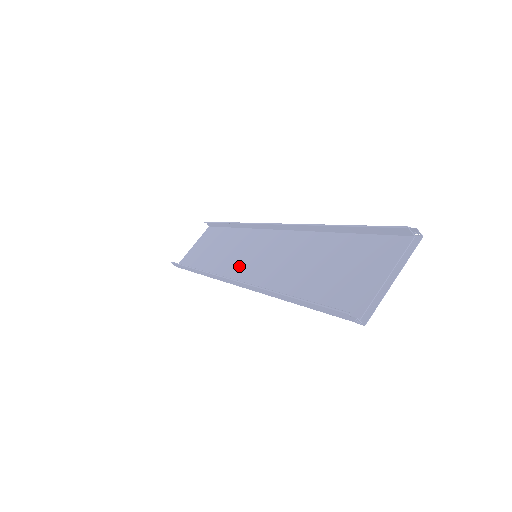
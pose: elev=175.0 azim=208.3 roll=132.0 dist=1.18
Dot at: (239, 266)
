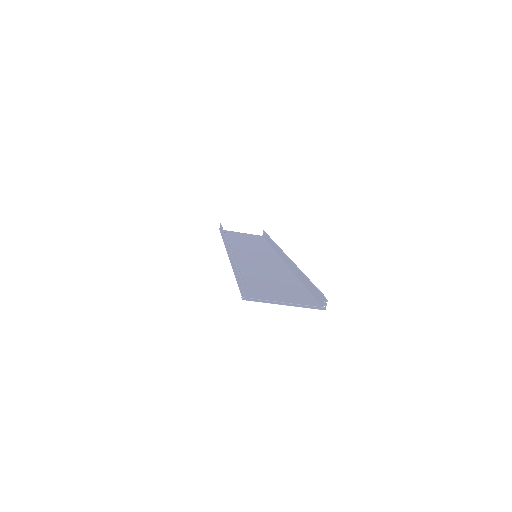
Dot at: (243, 252)
